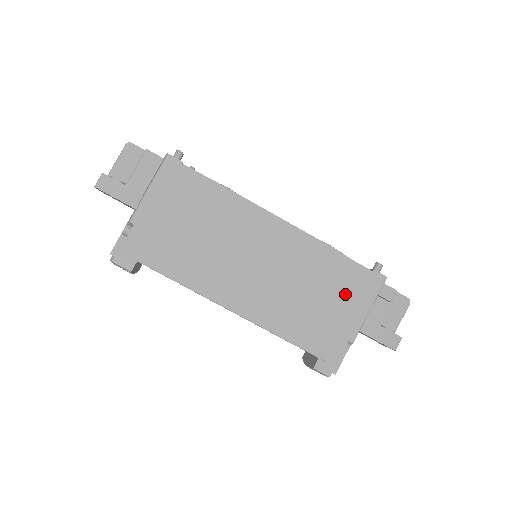
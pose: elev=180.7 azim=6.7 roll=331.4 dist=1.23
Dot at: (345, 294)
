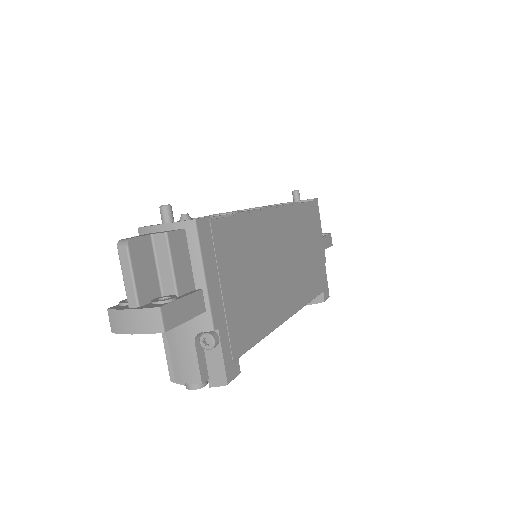
Dot at: (313, 232)
